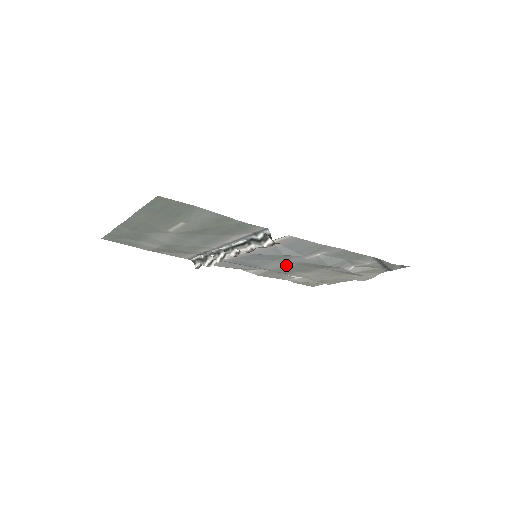
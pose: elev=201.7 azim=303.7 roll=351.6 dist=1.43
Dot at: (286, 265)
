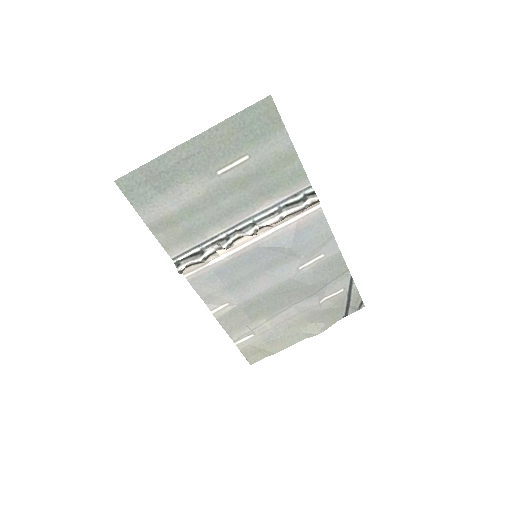
Dot at: (266, 289)
